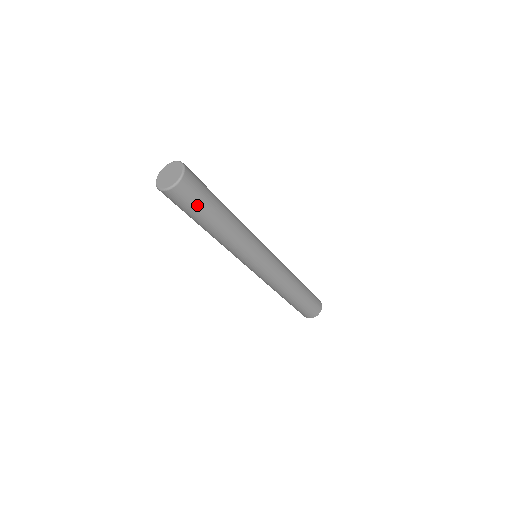
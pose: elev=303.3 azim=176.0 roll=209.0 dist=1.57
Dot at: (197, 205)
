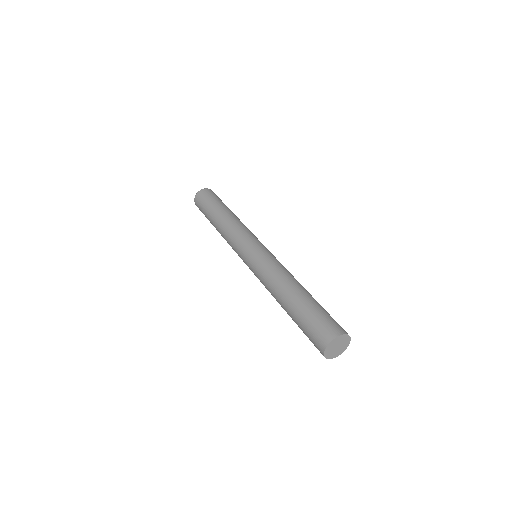
Dot at: (206, 204)
